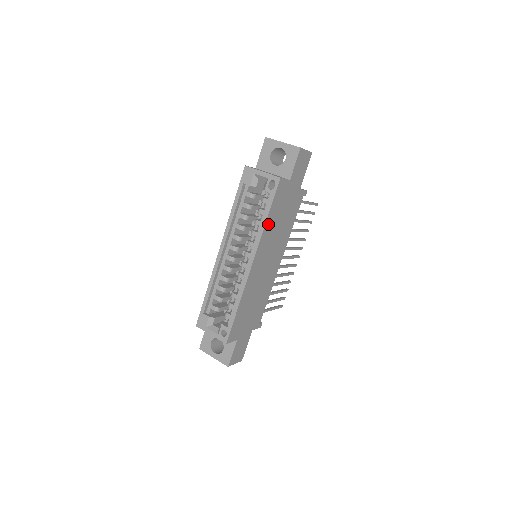
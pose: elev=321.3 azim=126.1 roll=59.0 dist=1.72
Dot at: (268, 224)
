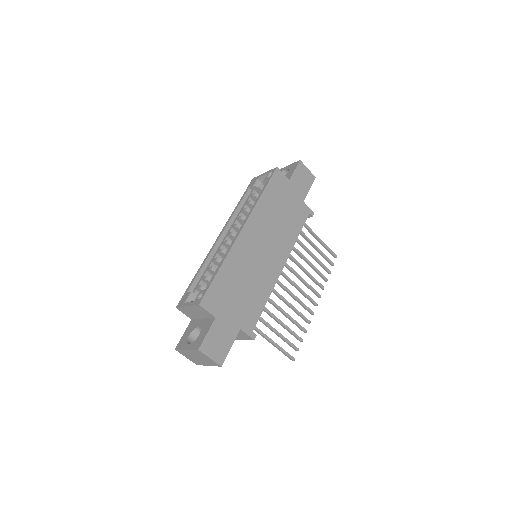
Dot at: (263, 202)
